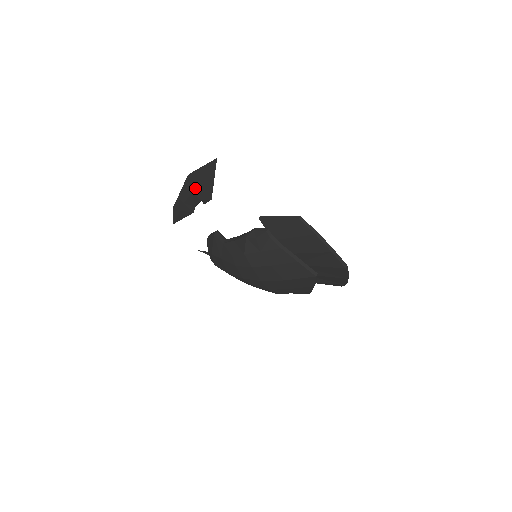
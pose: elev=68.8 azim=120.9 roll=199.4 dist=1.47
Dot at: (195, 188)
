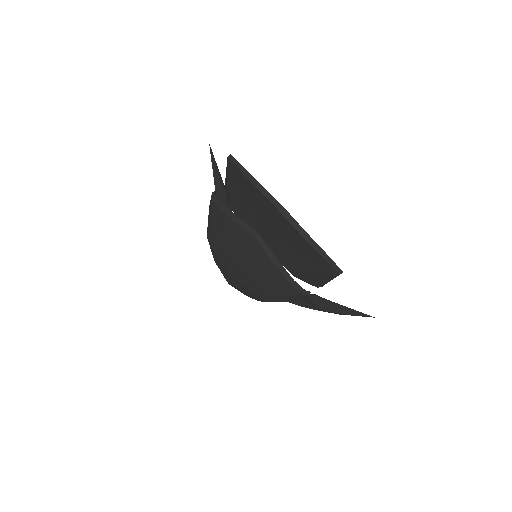
Dot at: (216, 195)
